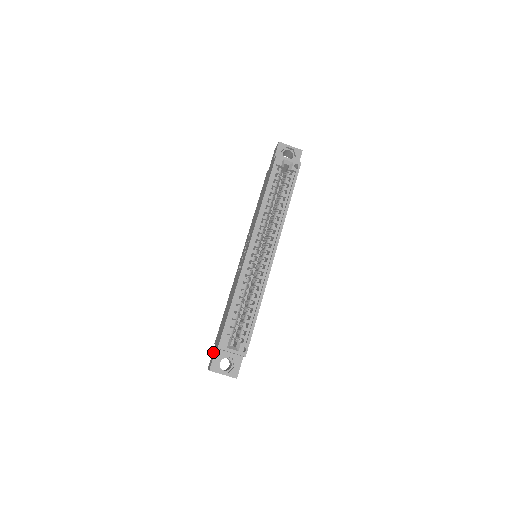
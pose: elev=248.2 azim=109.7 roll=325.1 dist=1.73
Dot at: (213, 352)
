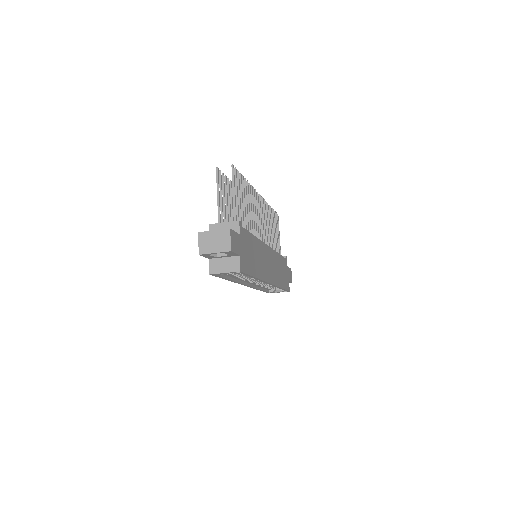
Dot at: occluded
